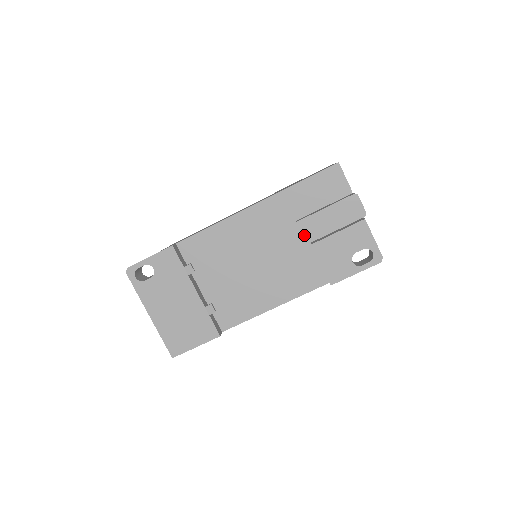
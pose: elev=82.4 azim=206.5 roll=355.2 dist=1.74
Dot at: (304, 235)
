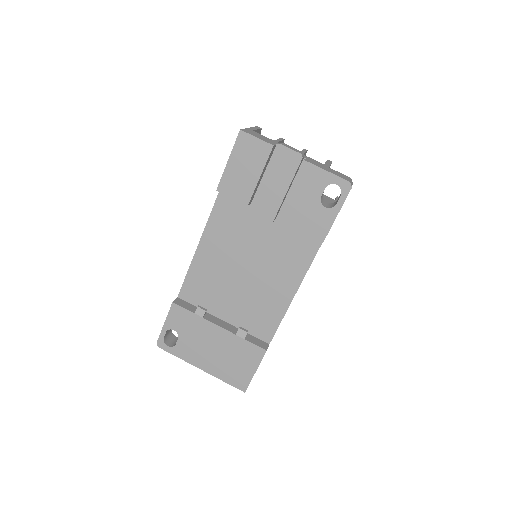
Dot at: (264, 216)
